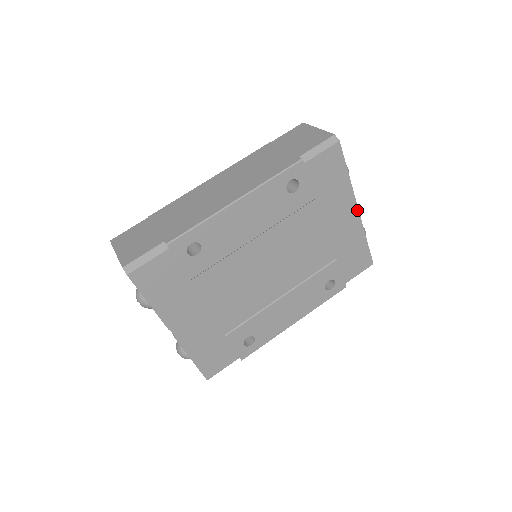
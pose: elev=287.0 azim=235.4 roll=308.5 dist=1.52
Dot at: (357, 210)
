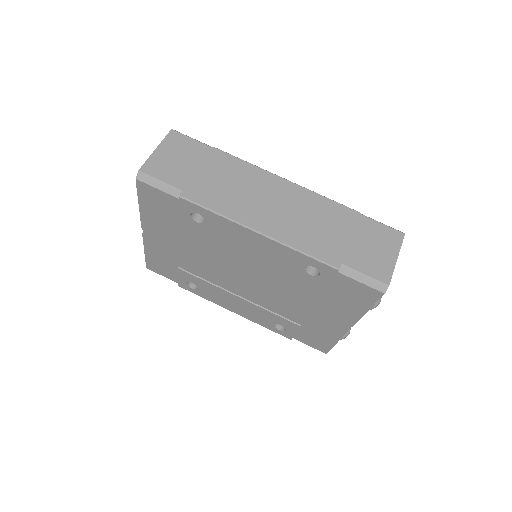
Dot at: (349, 328)
